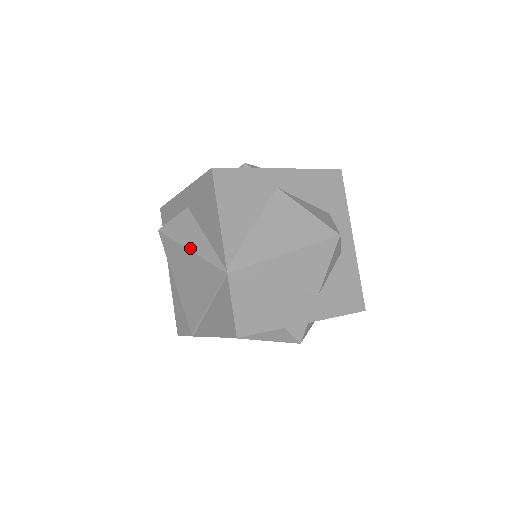
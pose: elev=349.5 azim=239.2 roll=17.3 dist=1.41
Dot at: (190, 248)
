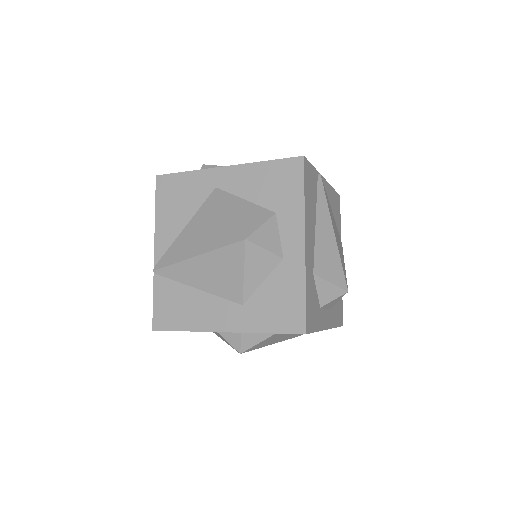
Dot at: occluded
